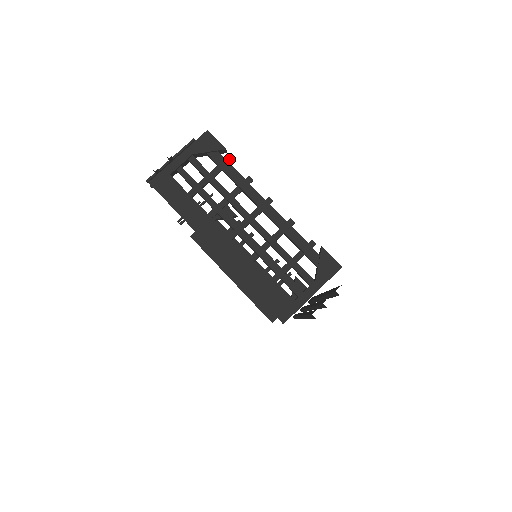
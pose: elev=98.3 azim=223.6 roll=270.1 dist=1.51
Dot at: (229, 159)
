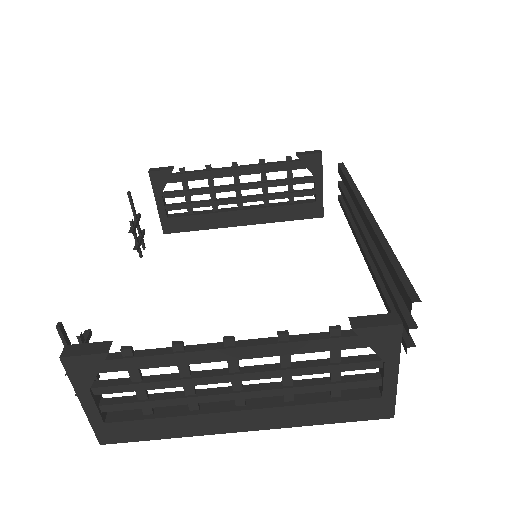
Dot at: (126, 353)
